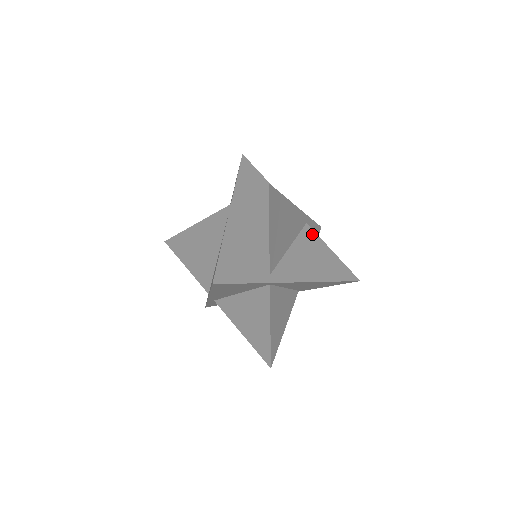
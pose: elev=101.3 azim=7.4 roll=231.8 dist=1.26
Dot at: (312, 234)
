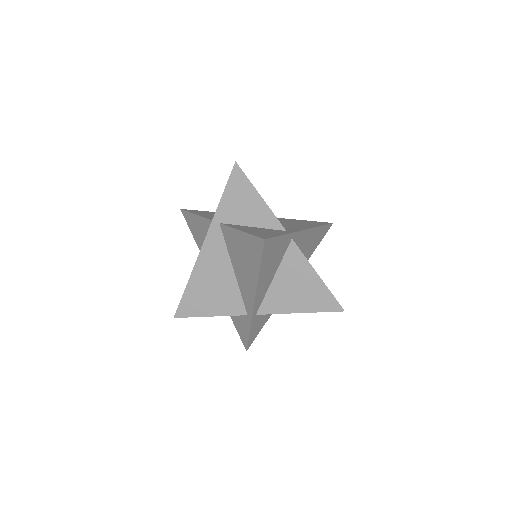
Dot at: occluded
